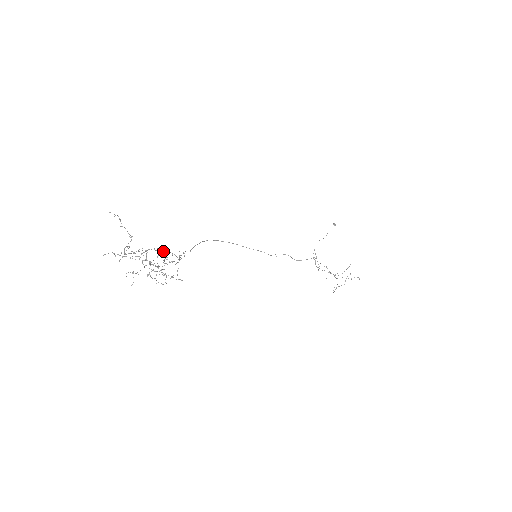
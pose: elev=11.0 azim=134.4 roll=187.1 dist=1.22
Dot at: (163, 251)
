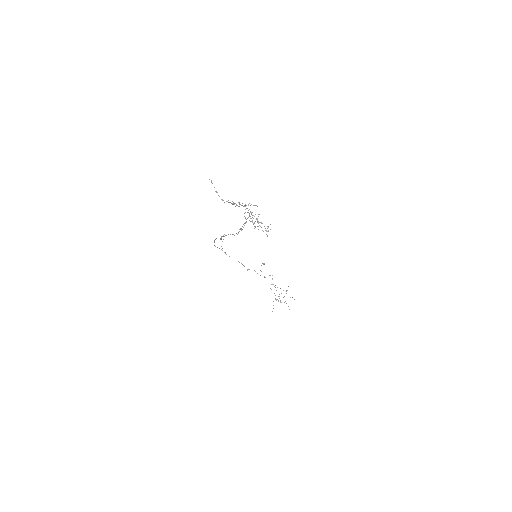
Dot at: occluded
